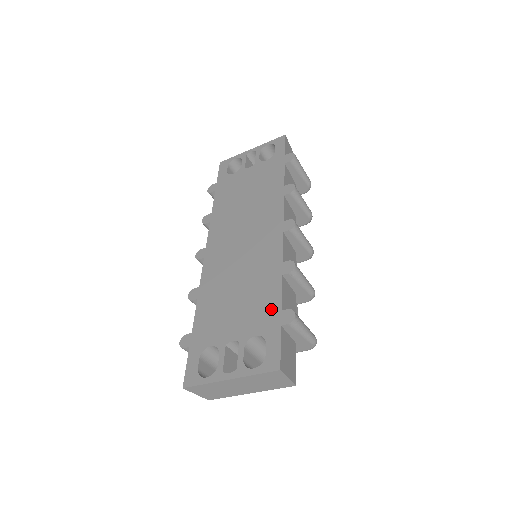
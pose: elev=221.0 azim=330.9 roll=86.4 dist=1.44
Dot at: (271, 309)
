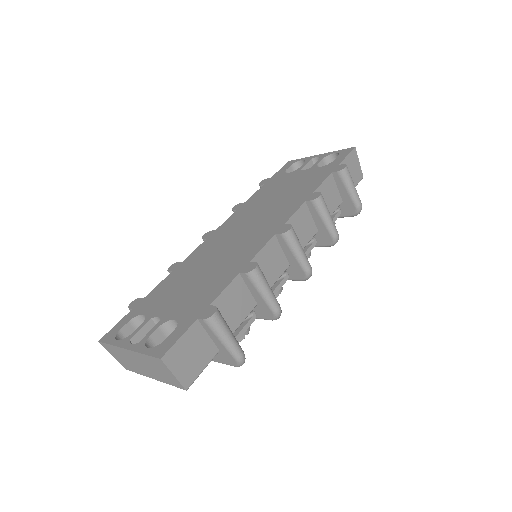
Dot at: (205, 300)
